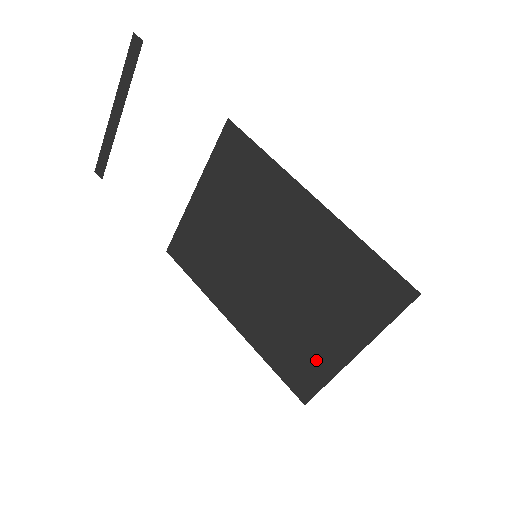
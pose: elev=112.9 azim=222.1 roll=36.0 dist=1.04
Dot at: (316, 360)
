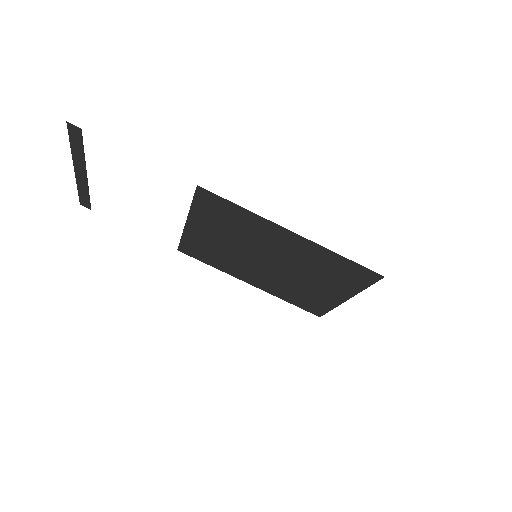
Dot at: (321, 301)
